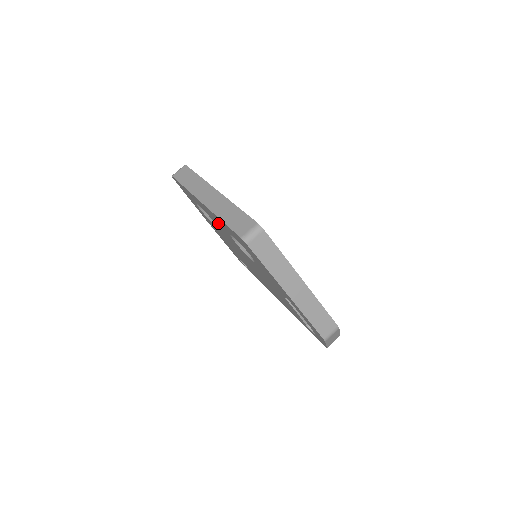
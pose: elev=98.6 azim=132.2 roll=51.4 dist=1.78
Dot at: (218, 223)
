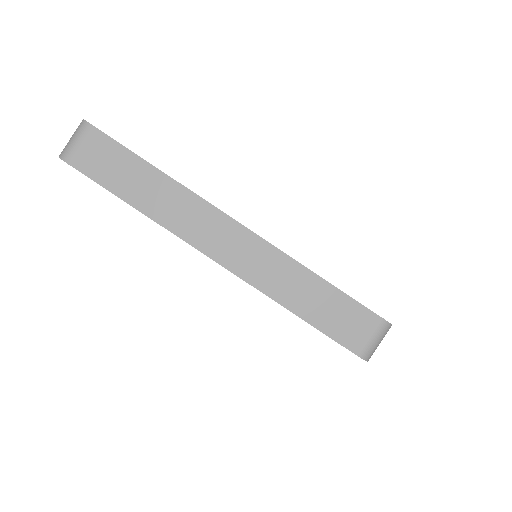
Dot at: occluded
